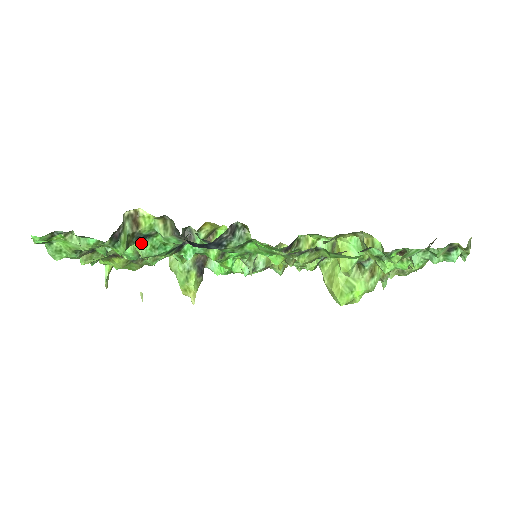
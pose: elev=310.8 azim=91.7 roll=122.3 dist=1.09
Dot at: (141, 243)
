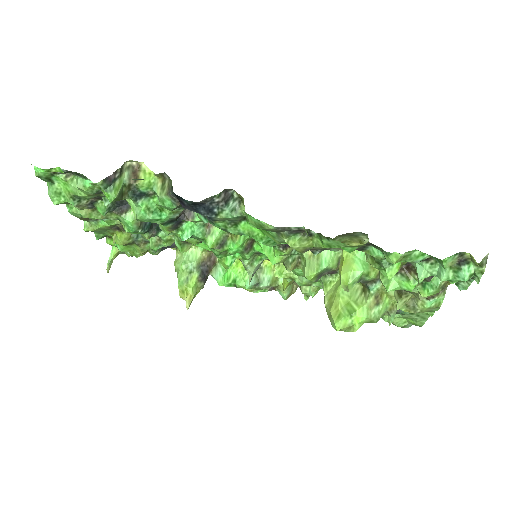
Dot at: (136, 200)
